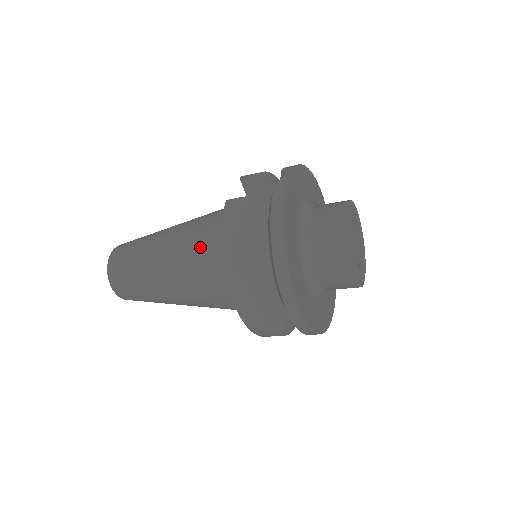
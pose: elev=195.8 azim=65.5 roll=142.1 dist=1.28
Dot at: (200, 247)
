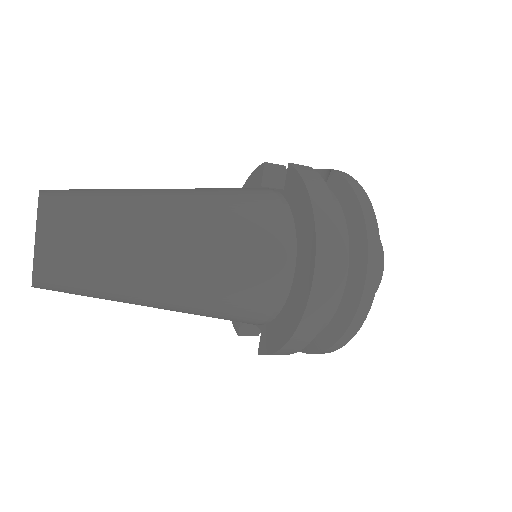
Dot at: (241, 206)
